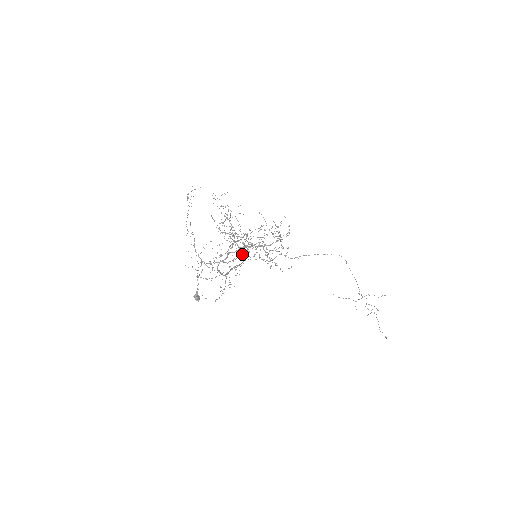
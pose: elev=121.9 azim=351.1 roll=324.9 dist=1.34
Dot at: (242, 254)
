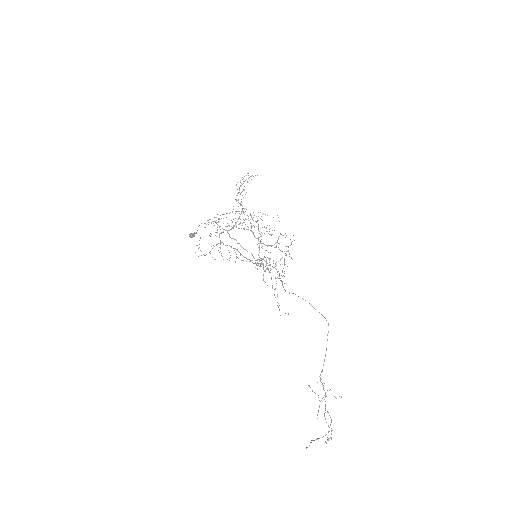
Dot at: occluded
